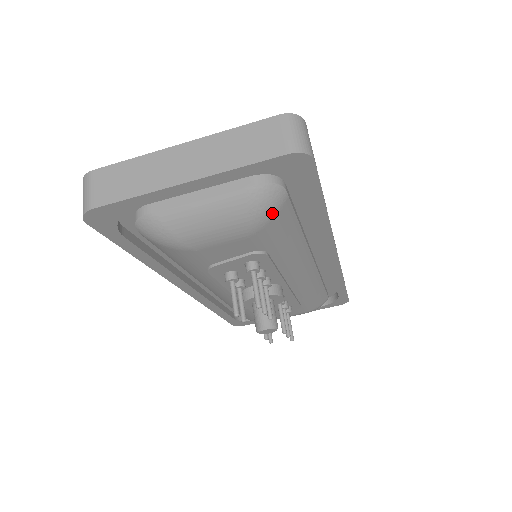
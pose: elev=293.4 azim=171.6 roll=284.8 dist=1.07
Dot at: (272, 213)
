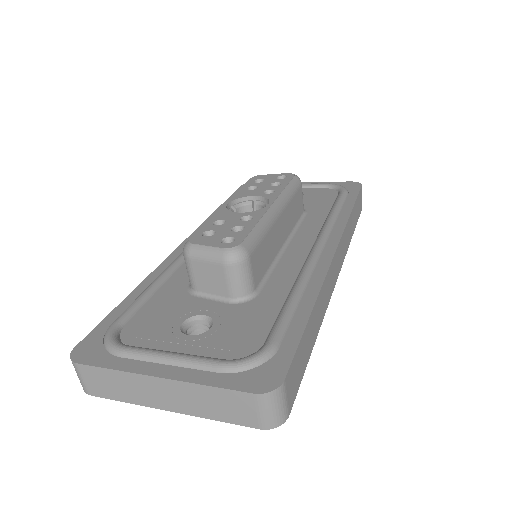
Dot at: occluded
